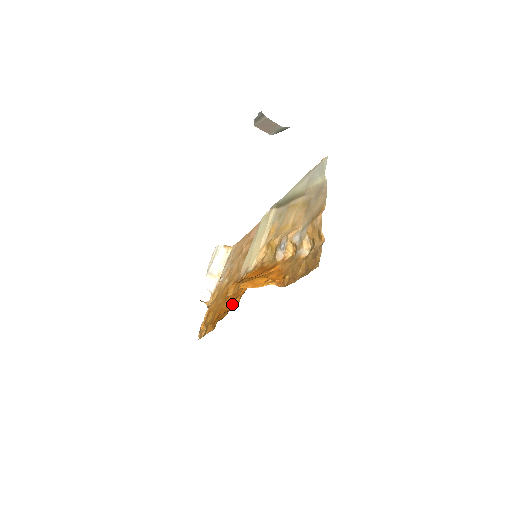
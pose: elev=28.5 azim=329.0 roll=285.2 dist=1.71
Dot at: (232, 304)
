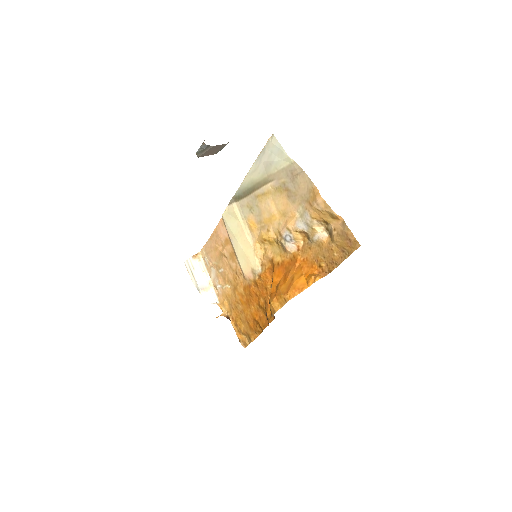
Dot at: (268, 308)
